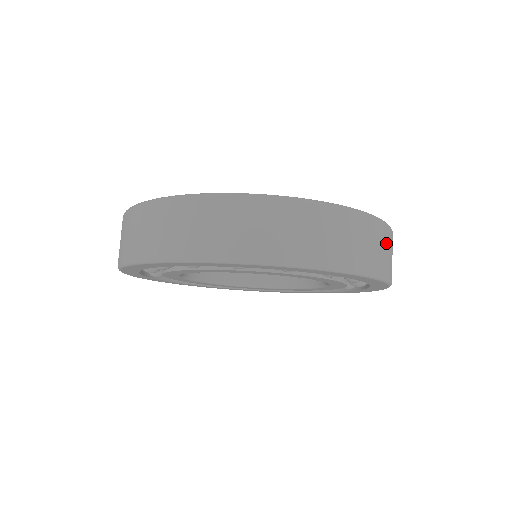
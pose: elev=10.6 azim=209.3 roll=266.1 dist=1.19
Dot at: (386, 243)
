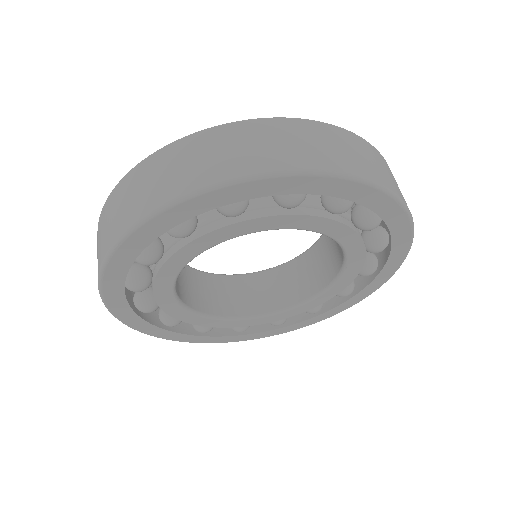
Dot at: (282, 136)
